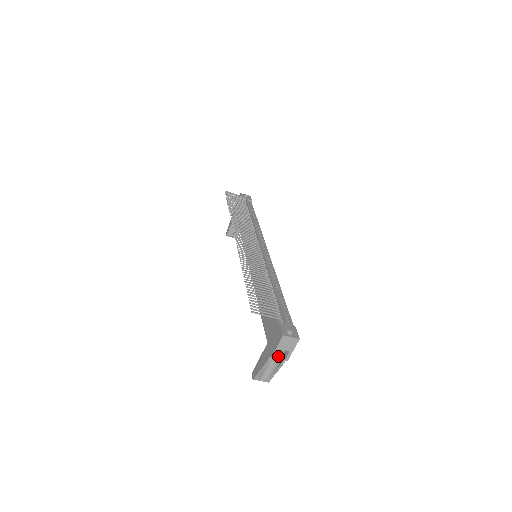
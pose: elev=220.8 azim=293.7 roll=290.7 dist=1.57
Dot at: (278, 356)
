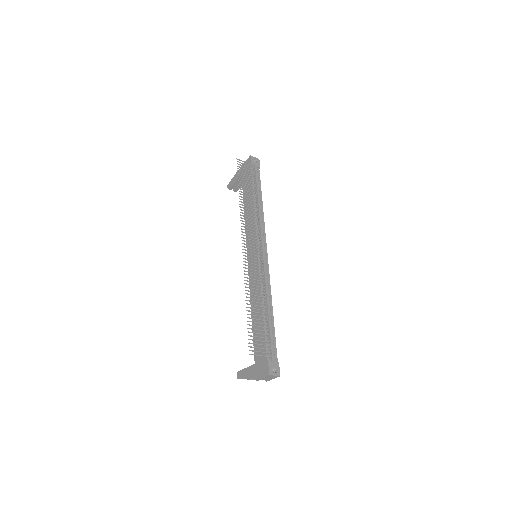
Dot at: occluded
